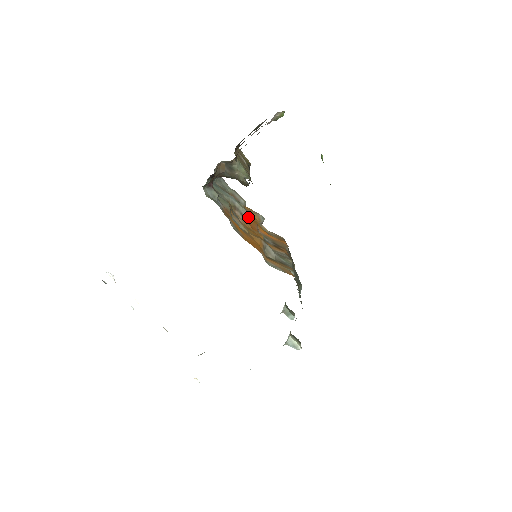
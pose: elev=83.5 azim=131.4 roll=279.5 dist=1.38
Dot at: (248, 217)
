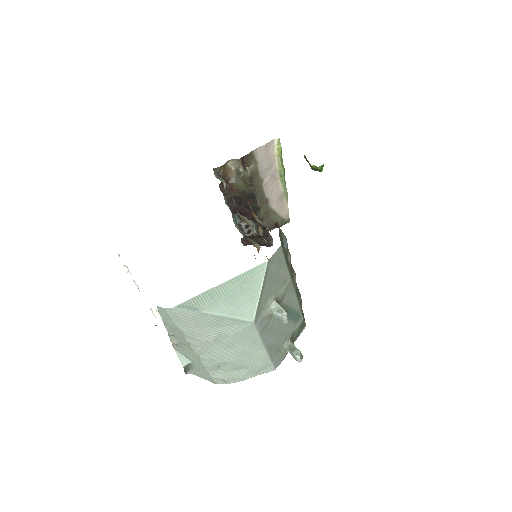
Dot at: (253, 228)
